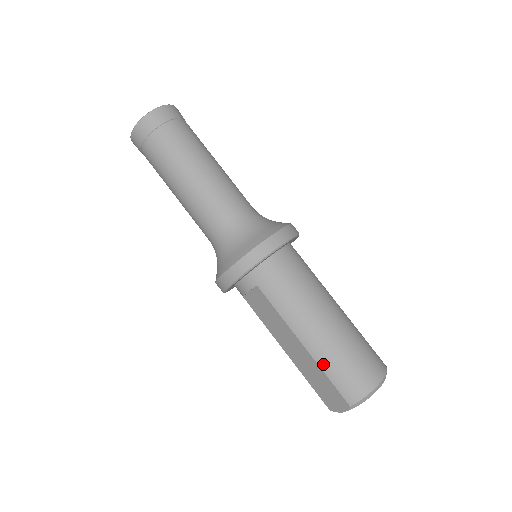
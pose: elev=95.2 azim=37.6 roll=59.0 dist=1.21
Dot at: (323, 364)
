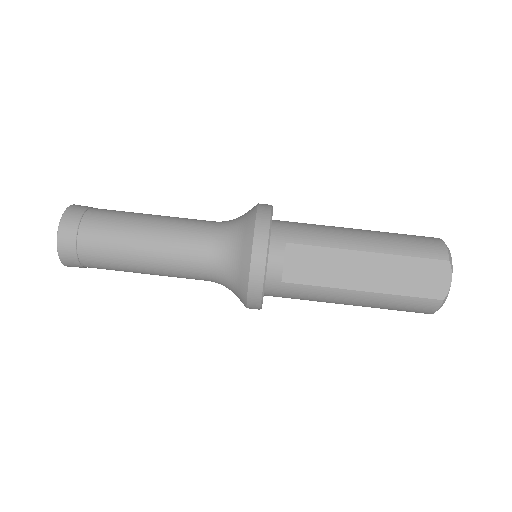
Dot at: (396, 250)
